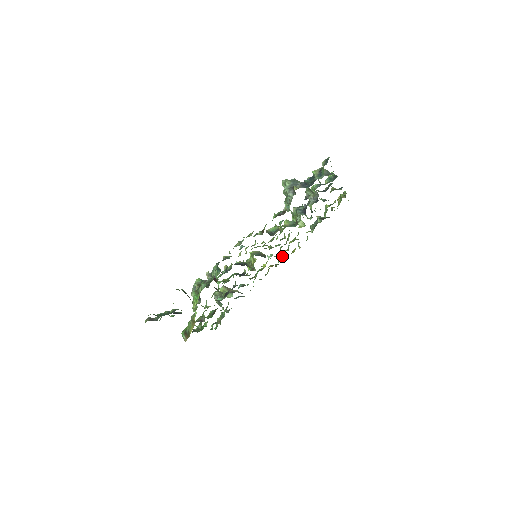
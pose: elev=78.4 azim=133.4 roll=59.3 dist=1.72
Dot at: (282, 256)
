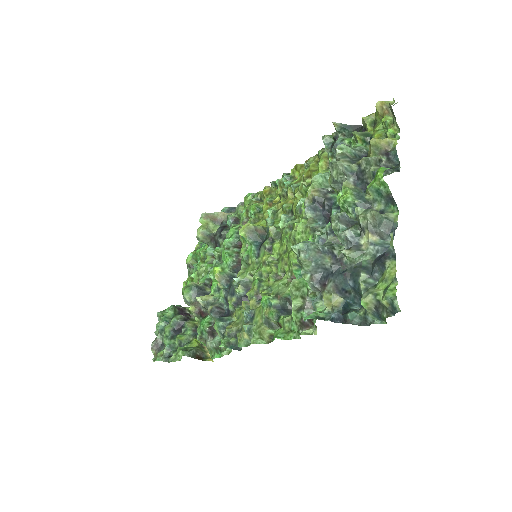
Dot at: (284, 198)
